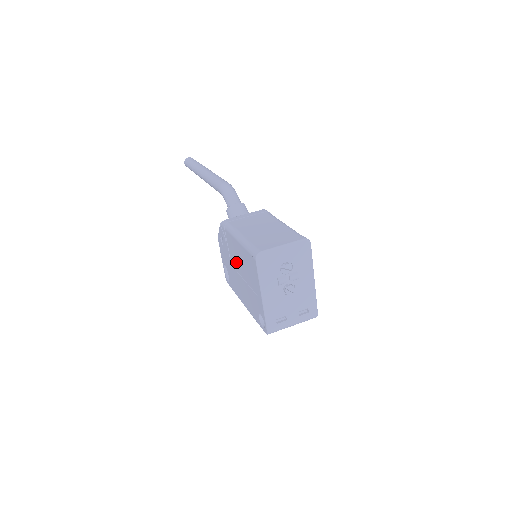
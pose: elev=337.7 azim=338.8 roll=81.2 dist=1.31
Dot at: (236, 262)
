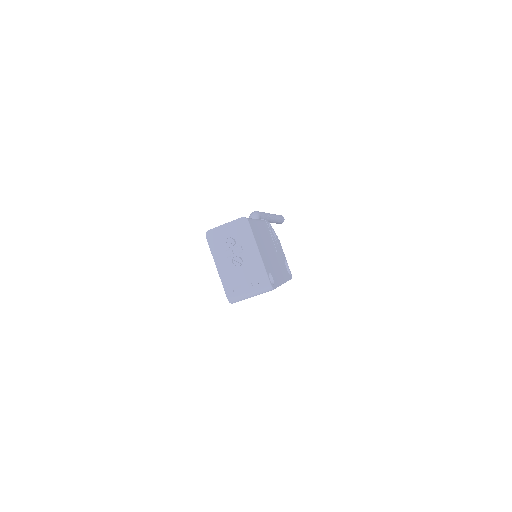
Dot at: occluded
